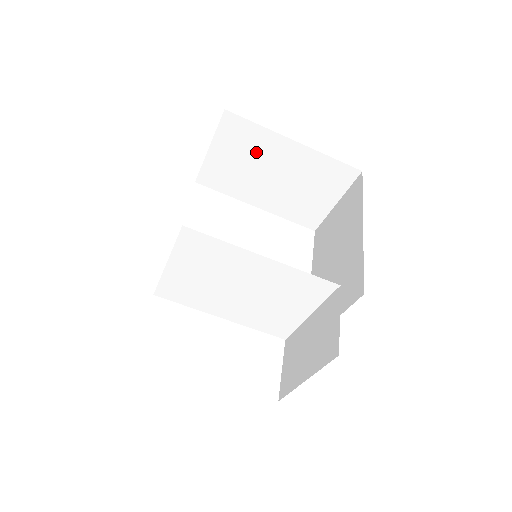
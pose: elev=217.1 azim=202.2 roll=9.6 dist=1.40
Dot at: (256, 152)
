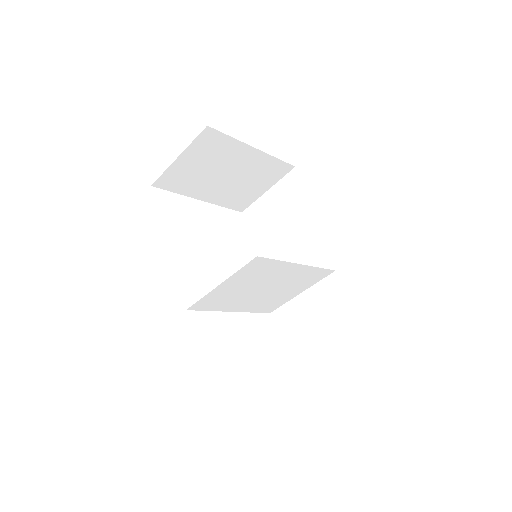
Dot at: (220, 158)
